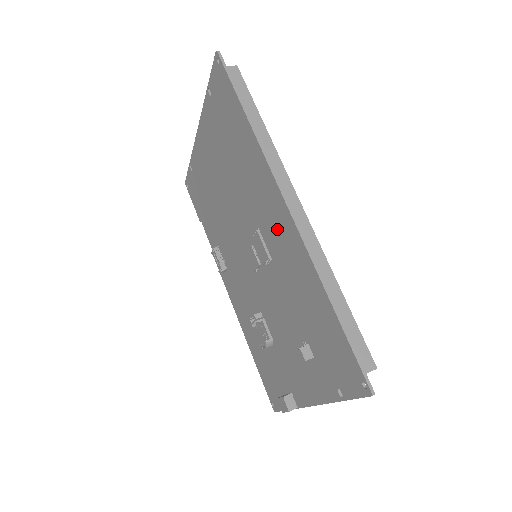
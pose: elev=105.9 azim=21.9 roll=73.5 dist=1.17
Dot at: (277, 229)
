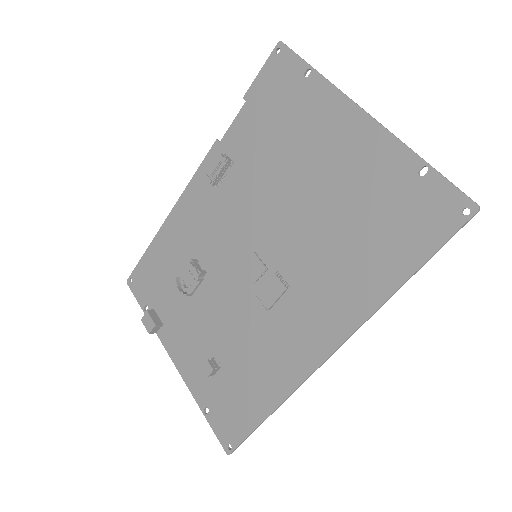
Dot at: (301, 331)
